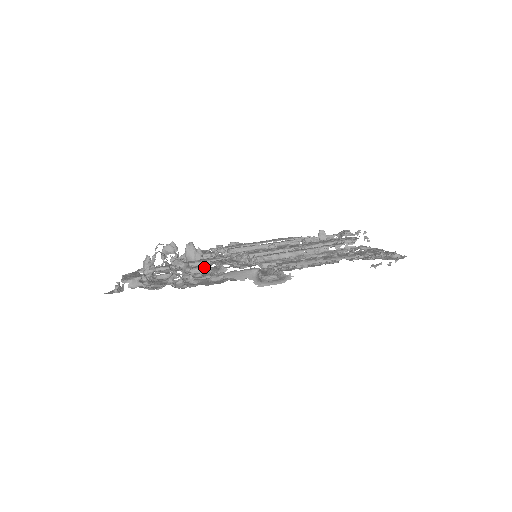
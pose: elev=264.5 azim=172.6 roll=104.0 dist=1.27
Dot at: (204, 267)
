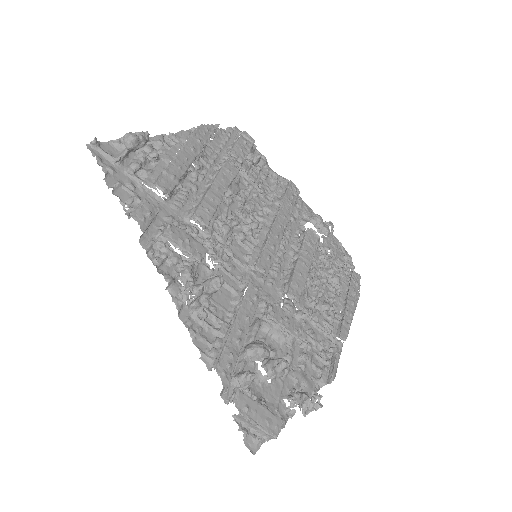
Dot at: (260, 327)
